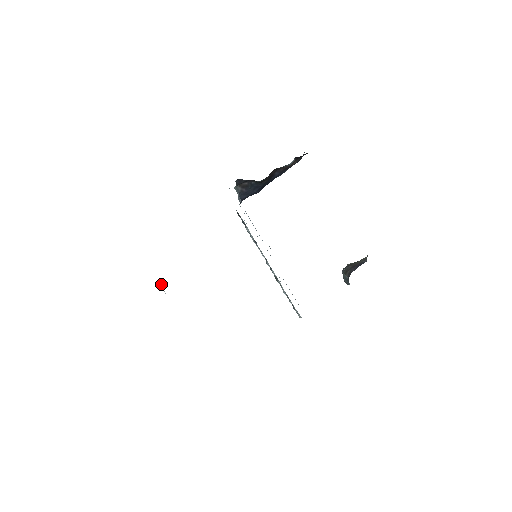
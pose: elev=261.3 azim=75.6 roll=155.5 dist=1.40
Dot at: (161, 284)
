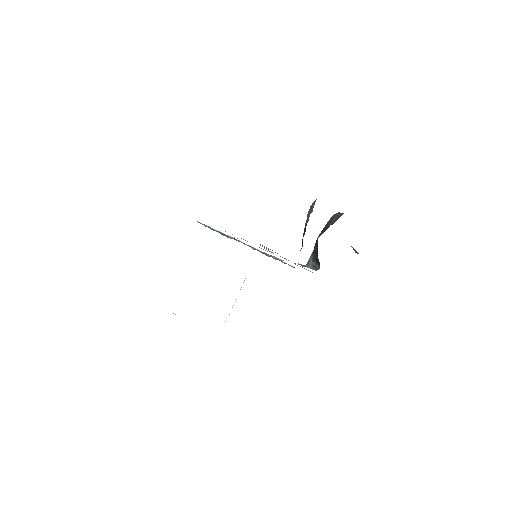
Dot at: occluded
